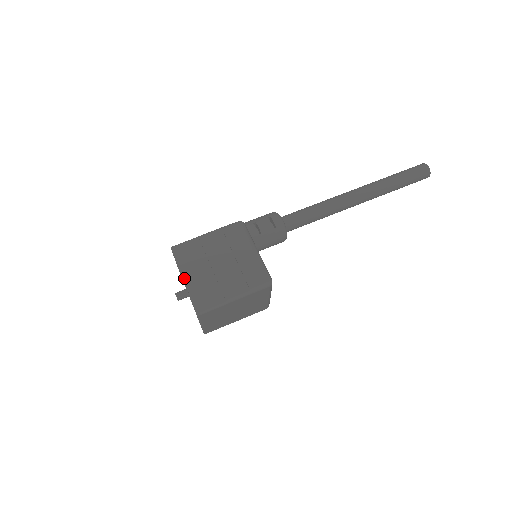
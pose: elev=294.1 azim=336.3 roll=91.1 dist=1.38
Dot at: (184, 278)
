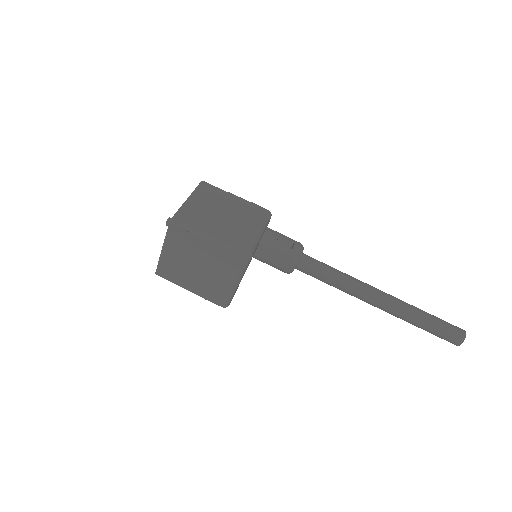
Dot at: (189, 198)
